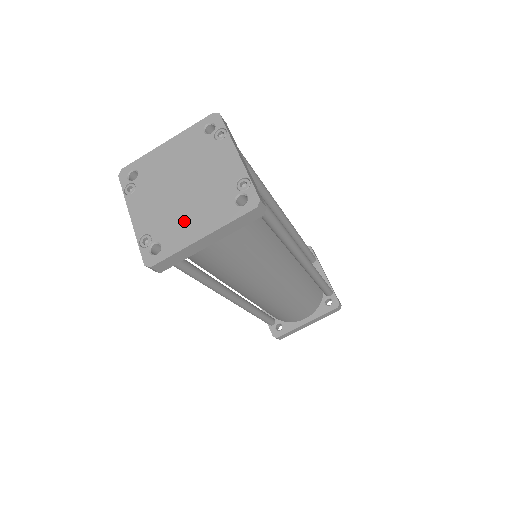
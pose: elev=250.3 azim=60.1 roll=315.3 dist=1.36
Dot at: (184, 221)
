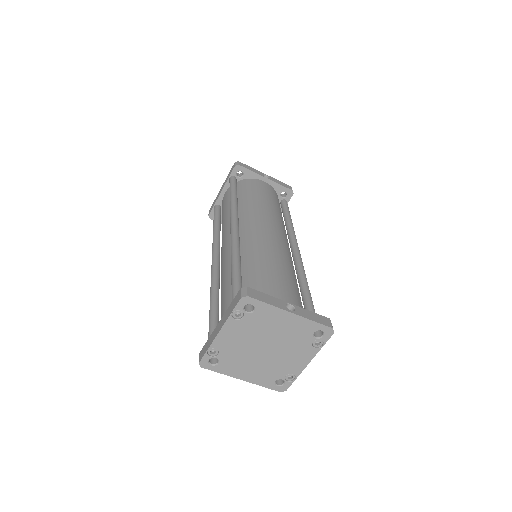
Dot at: (244, 365)
